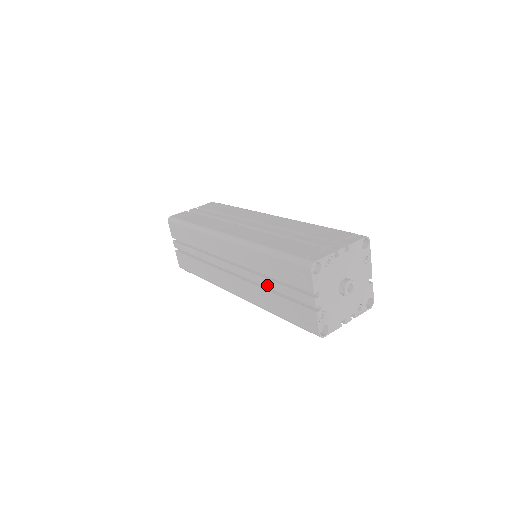
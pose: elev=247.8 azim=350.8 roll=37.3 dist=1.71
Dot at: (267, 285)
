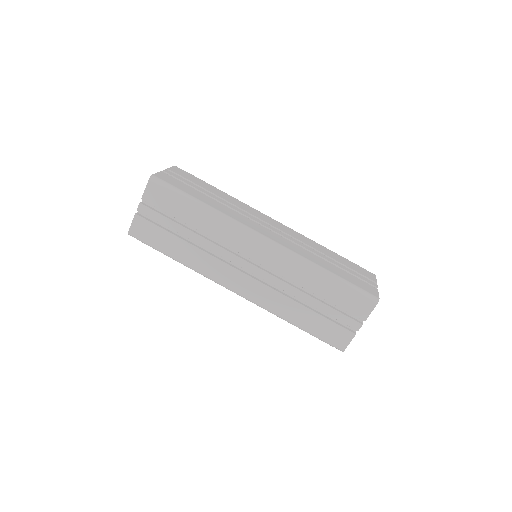
Dot at: (304, 299)
